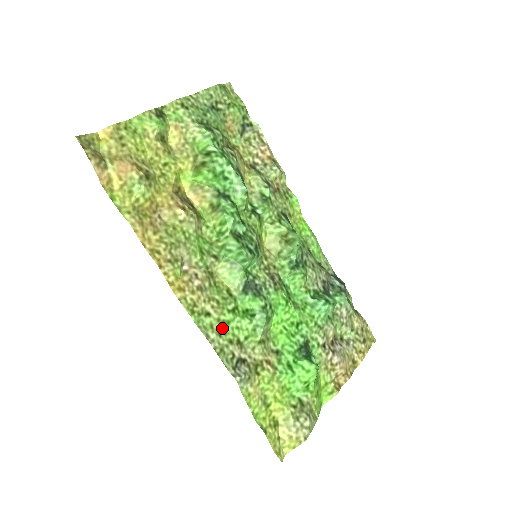
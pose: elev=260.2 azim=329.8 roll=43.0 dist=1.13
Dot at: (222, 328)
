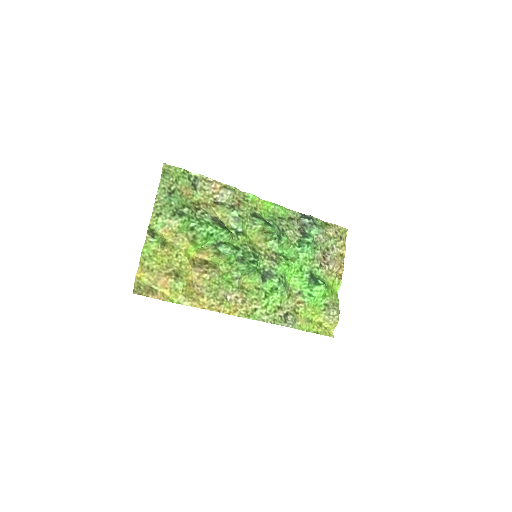
Dot at: (267, 310)
